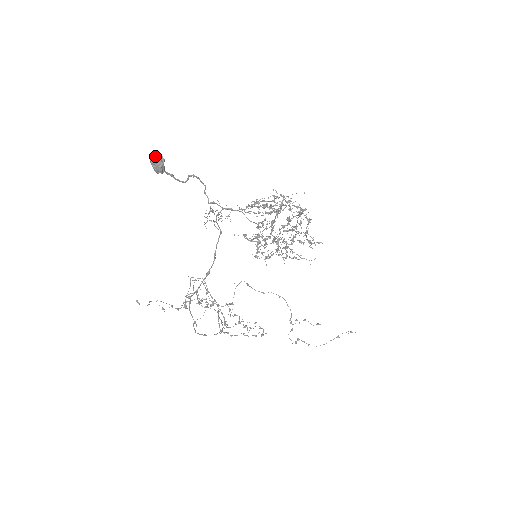
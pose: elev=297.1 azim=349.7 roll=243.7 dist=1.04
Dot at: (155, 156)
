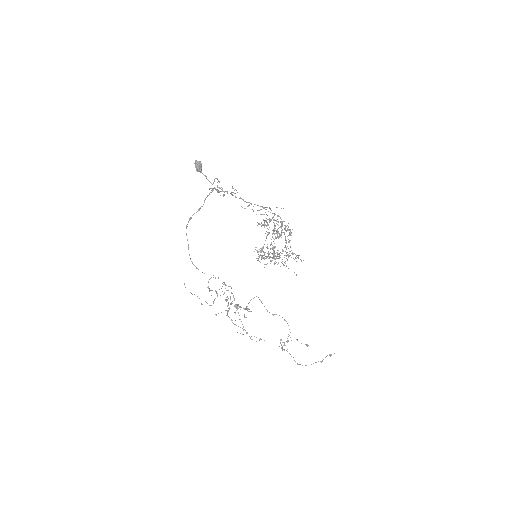
Dot at: (197, 161)
